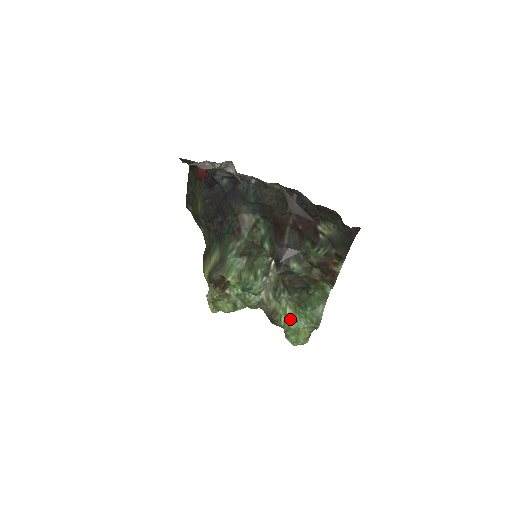
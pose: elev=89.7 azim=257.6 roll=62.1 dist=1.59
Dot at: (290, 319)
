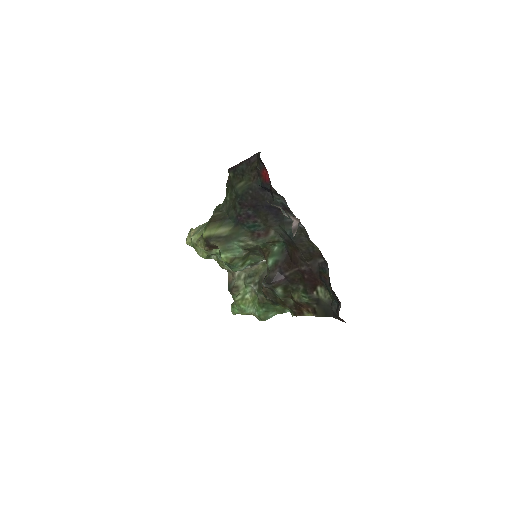
Dot at: (244, 301)
